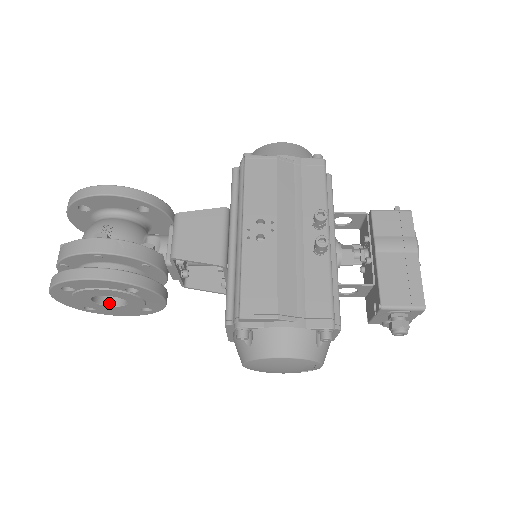
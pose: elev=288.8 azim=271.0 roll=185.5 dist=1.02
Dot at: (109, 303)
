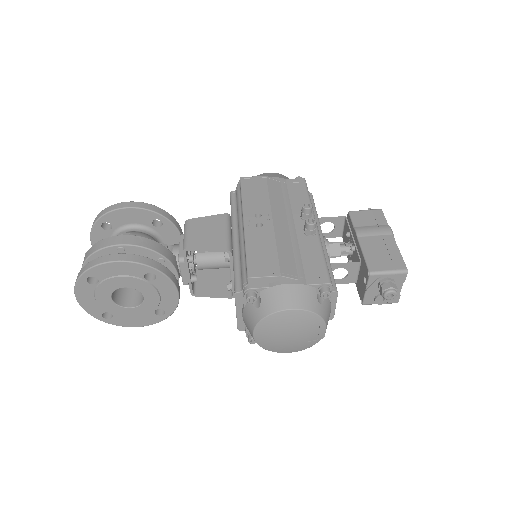
Dot at: (126, 305)
